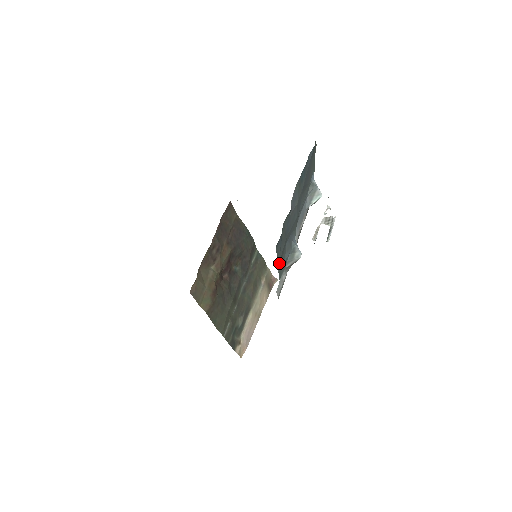
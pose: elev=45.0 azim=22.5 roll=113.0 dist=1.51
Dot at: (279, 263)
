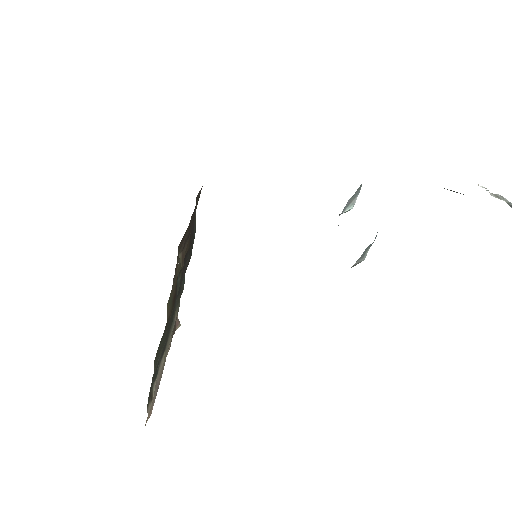
Dot at: occluded
